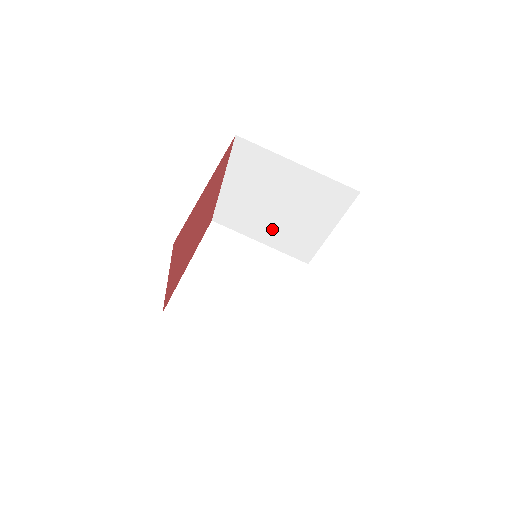
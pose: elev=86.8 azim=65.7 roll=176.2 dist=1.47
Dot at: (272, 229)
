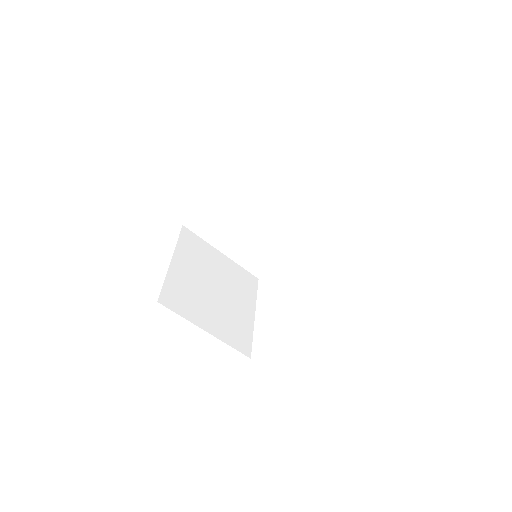
Dot at: (243, 241)
